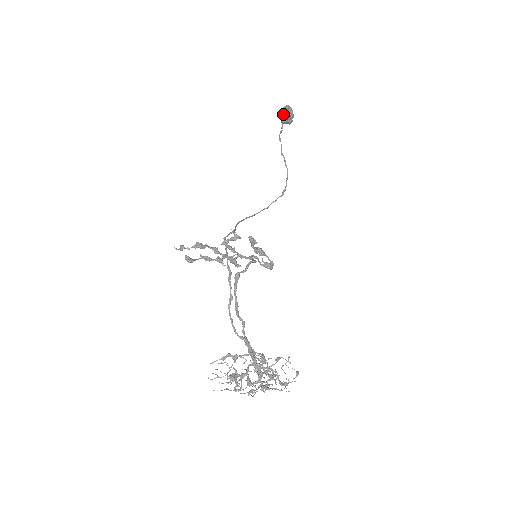
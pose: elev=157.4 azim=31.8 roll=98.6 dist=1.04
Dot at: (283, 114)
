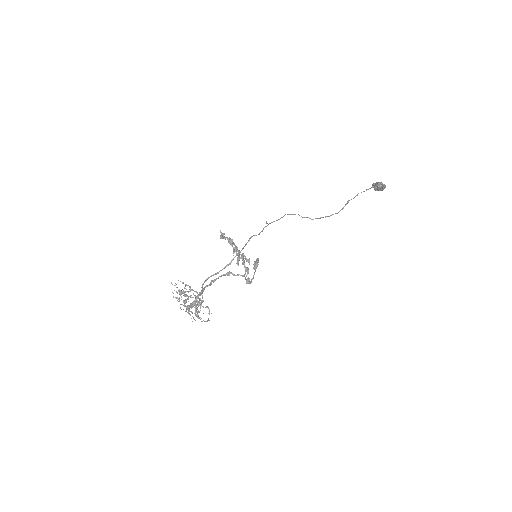
Dot at: (377, 185)
